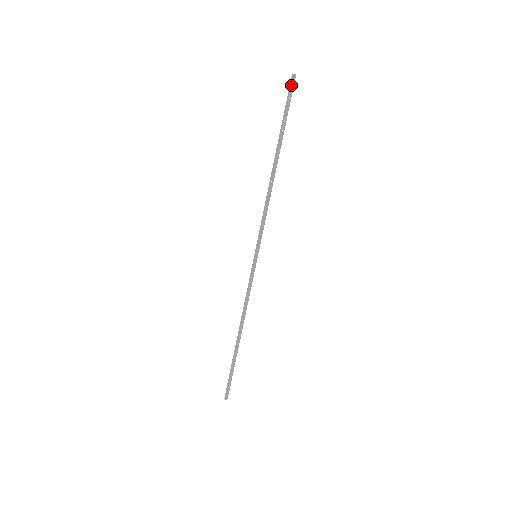
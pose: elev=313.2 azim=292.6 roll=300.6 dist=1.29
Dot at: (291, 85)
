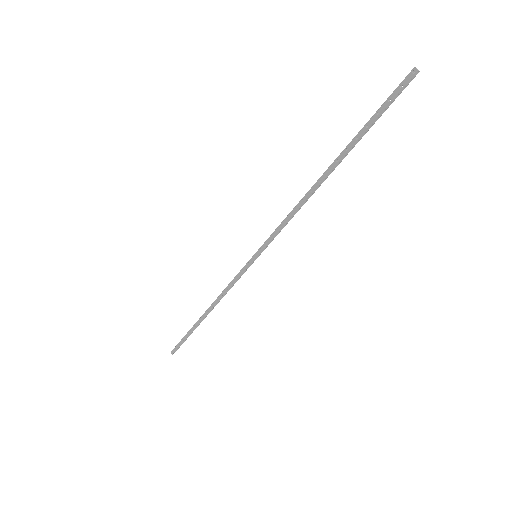
Dot at: (403, 83)
